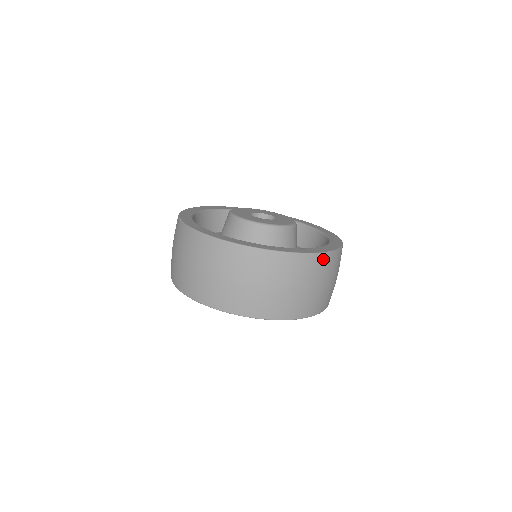
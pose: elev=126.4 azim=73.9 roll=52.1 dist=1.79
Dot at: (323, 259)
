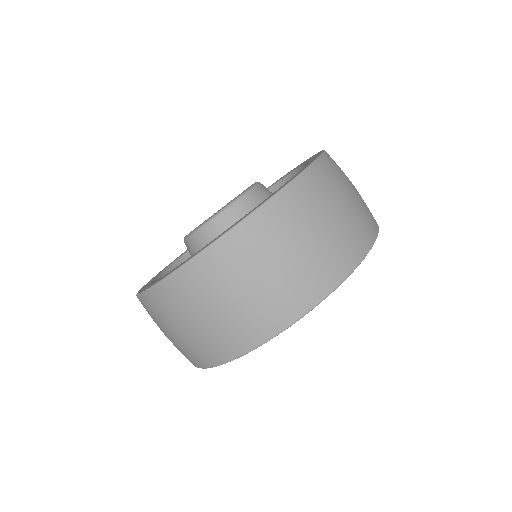
Dot at: (322, 168)
